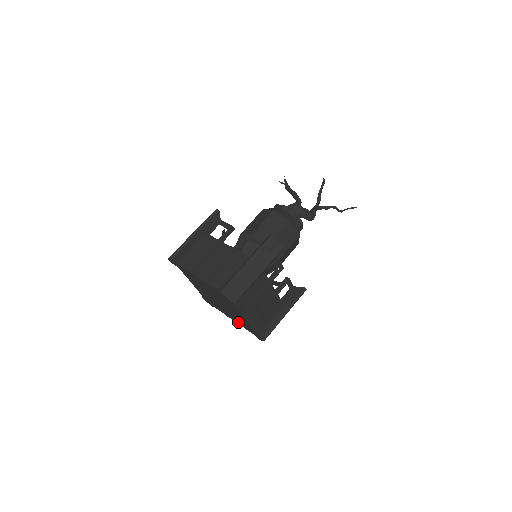
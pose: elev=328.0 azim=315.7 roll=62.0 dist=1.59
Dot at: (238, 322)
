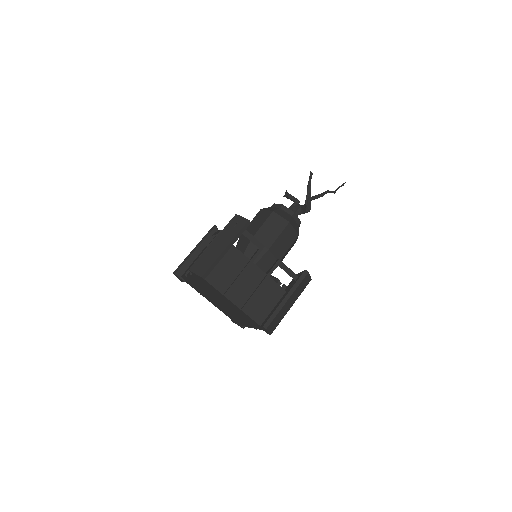
Dot at: (250, 324)
